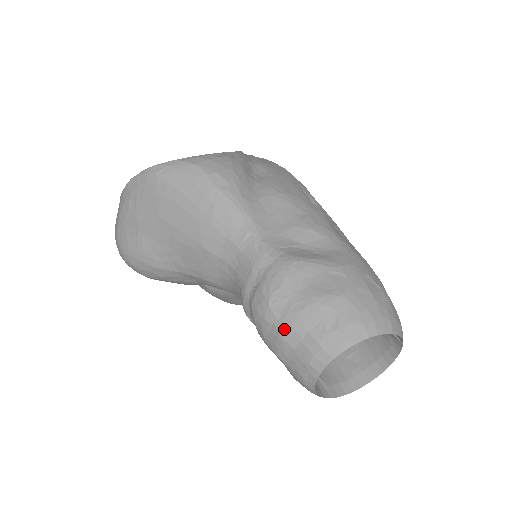
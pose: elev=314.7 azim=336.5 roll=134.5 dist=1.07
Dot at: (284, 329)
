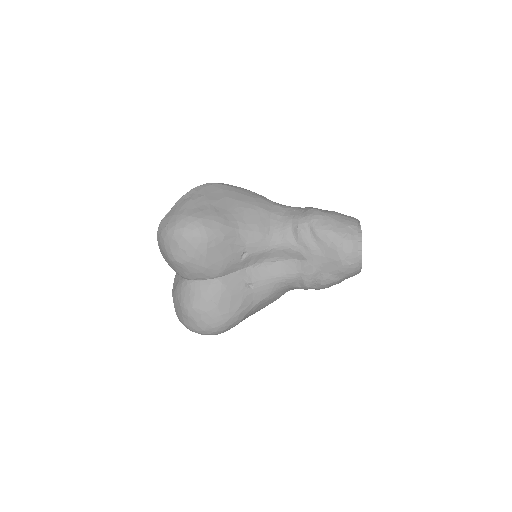
Dot at: (332, 215)
